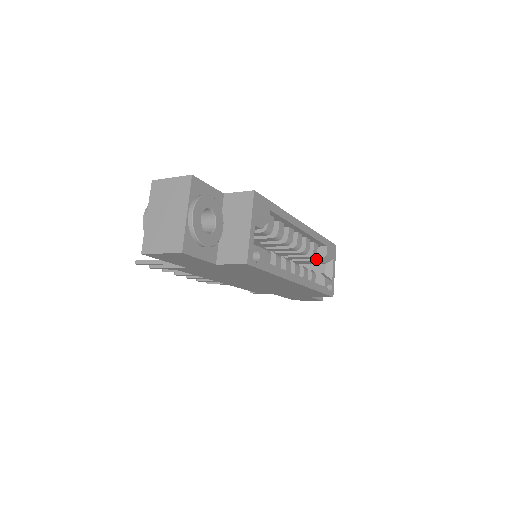
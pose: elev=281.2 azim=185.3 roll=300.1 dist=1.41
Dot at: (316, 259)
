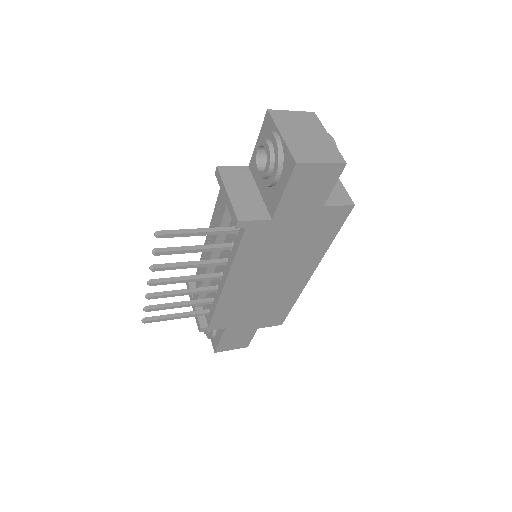
Dot at: occluded
